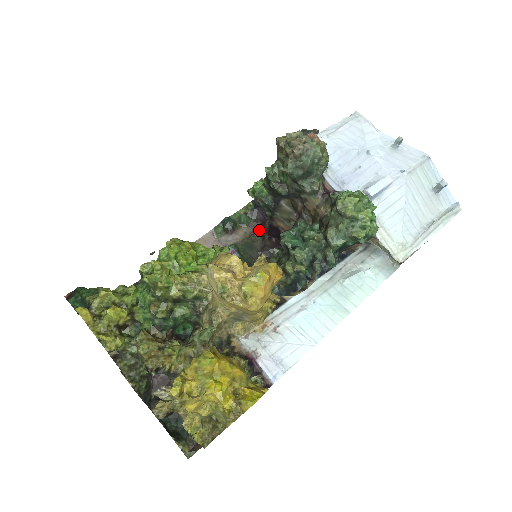
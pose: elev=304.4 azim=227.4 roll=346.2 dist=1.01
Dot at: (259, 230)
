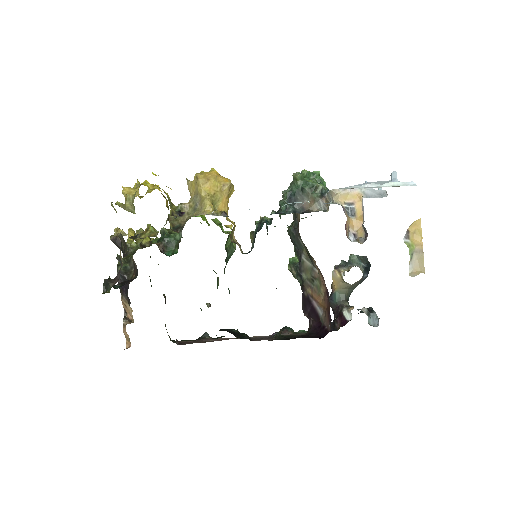
Dot at: occluded
